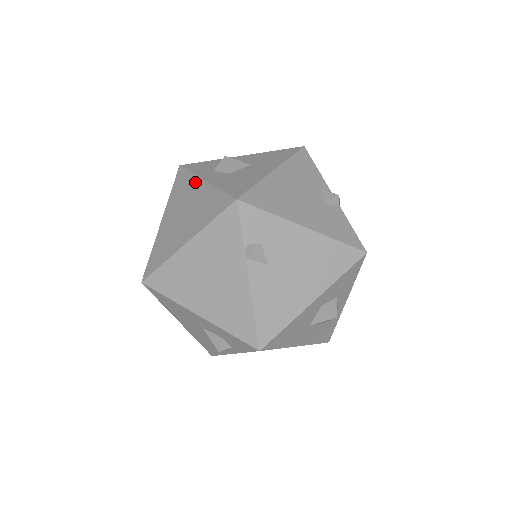
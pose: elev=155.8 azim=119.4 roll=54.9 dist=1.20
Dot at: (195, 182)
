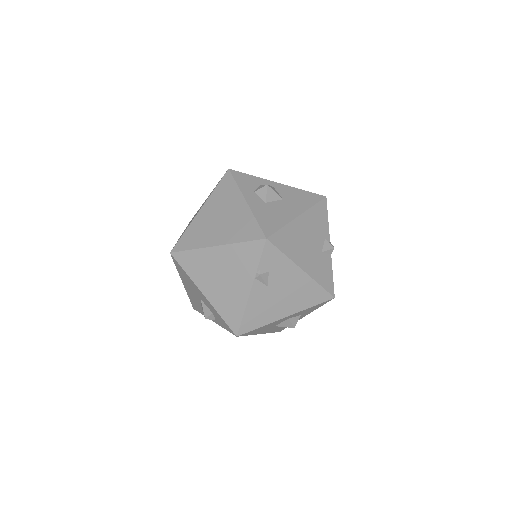
Dot at: (238, 196)
